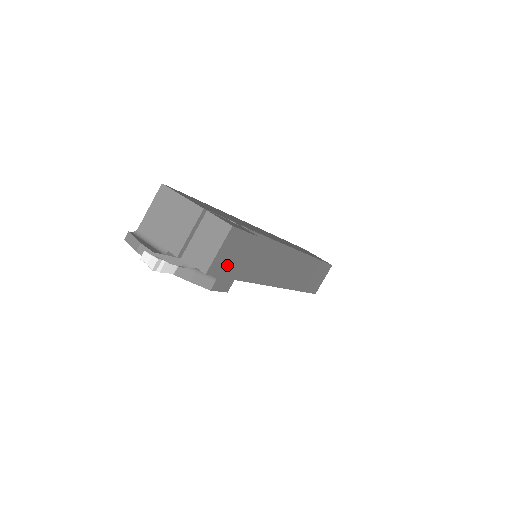
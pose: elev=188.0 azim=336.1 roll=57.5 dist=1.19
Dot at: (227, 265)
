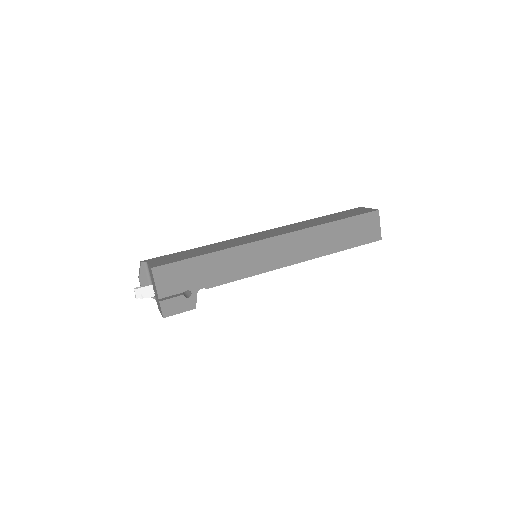
Dot at: occluded
